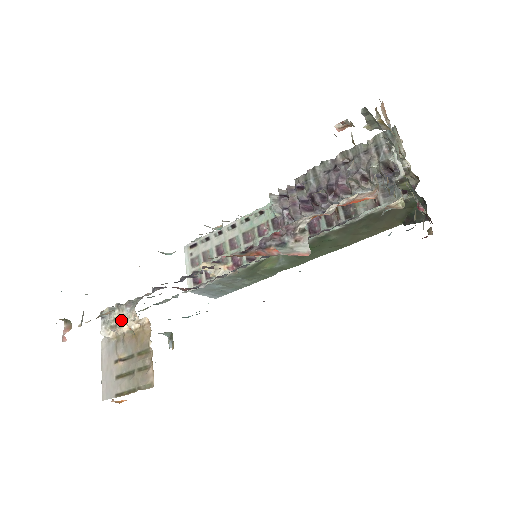
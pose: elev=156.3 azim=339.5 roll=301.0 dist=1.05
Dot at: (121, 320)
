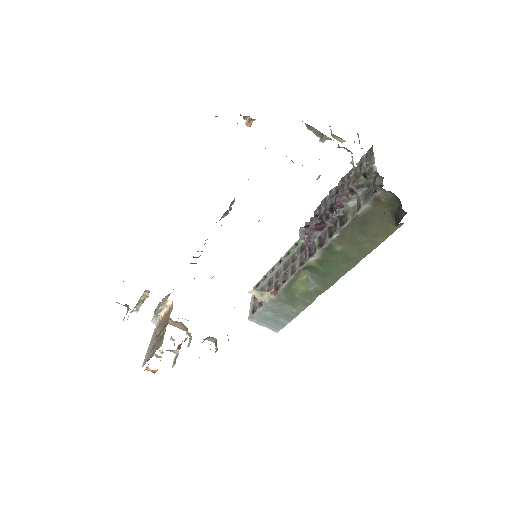
Dot at: (161, 307)
